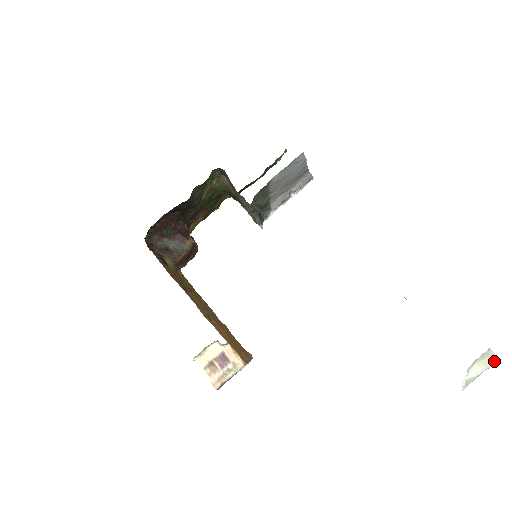
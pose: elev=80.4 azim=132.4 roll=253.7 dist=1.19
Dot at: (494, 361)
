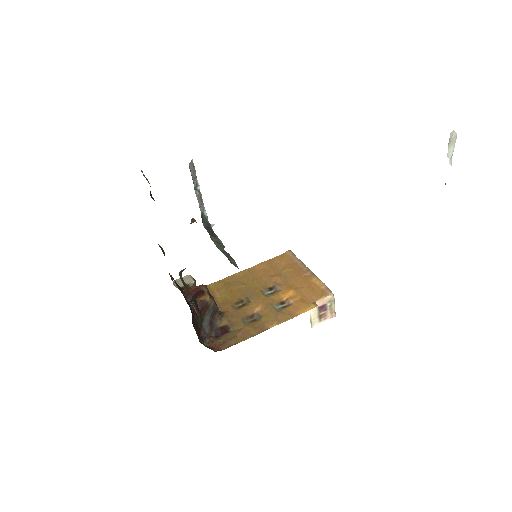
Dot at: (456, 134)
